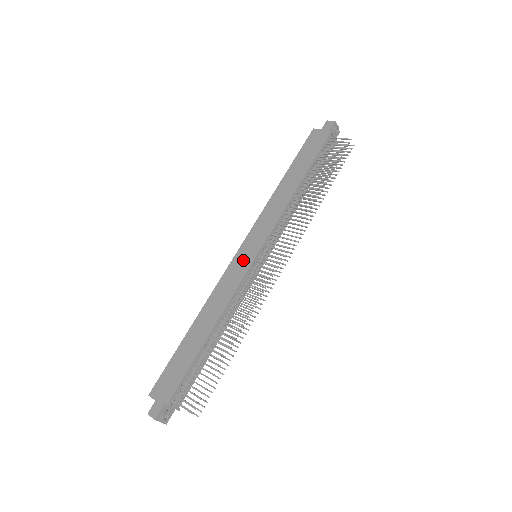
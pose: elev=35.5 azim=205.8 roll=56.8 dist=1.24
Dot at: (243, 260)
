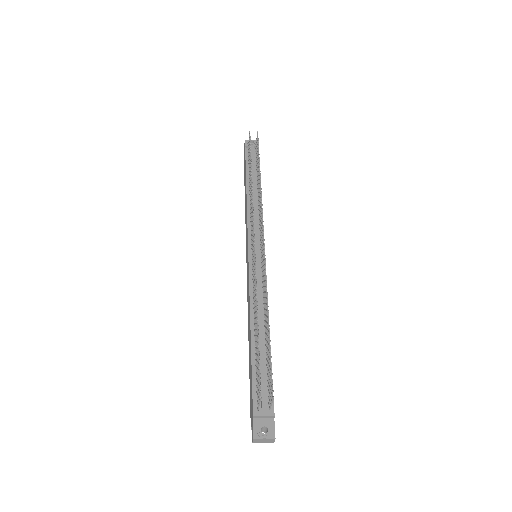
Dot at: (247, 268)
